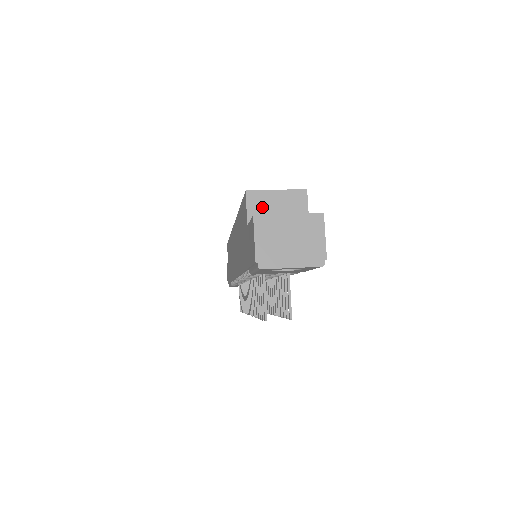
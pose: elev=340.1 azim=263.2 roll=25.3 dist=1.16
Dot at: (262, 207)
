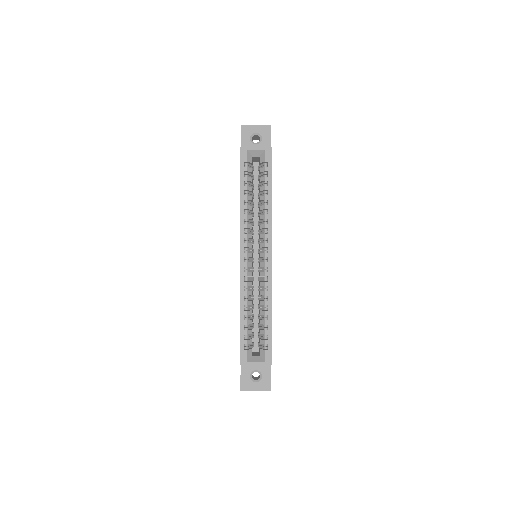
Dot at: occluded
